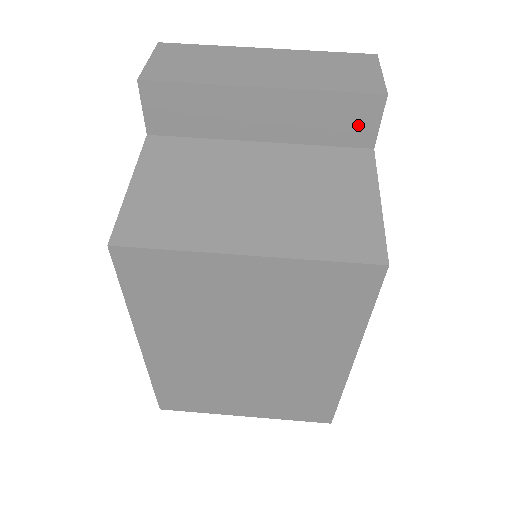
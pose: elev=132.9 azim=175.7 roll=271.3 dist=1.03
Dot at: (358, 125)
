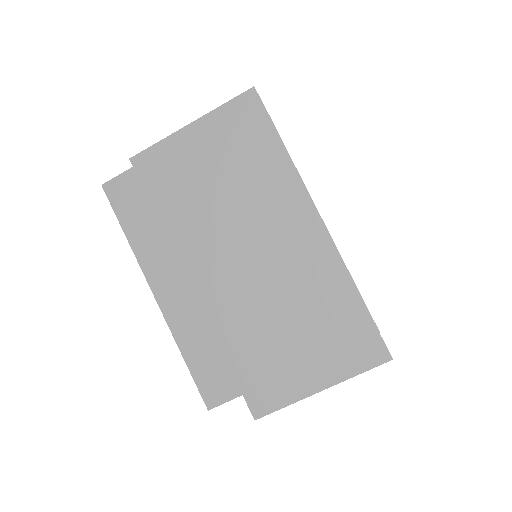
Dot at: occluded
